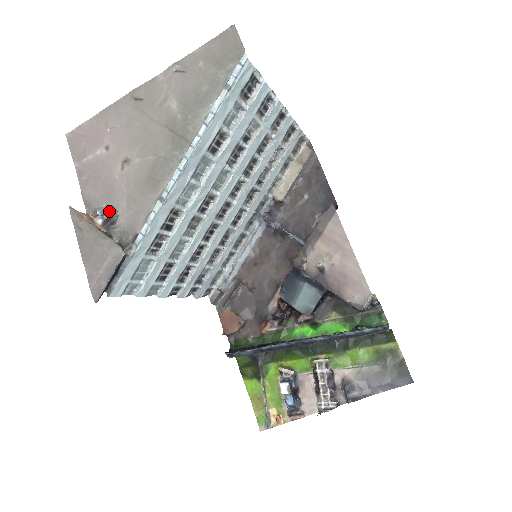
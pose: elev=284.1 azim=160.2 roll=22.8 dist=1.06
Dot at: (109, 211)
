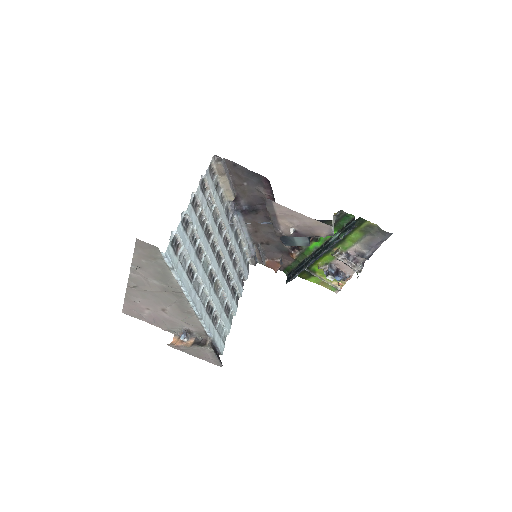
Dot at: (183, 332)
